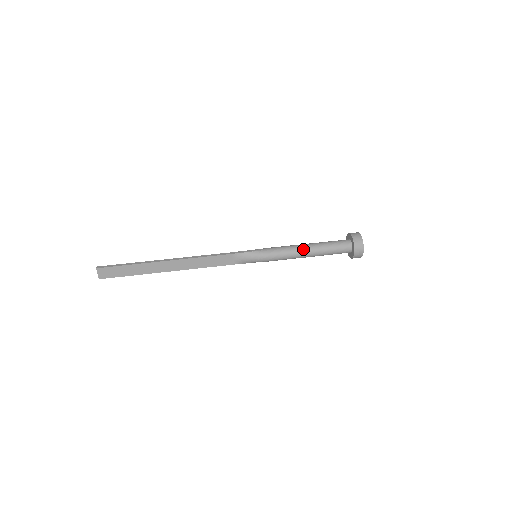
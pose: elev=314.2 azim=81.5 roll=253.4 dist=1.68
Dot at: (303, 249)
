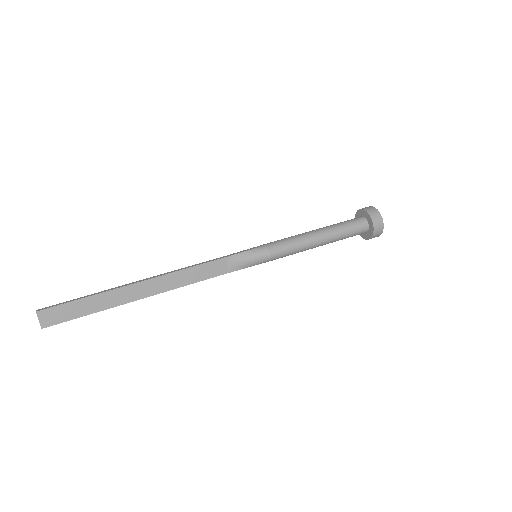
Dot at: (312, 235)
